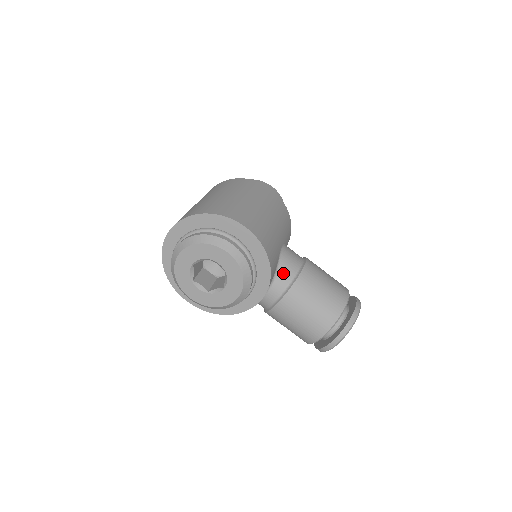
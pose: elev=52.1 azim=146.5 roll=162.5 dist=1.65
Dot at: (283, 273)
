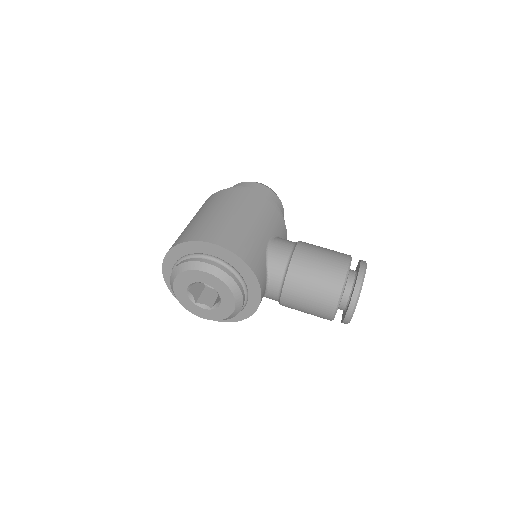
Dot at: (275, 267)
